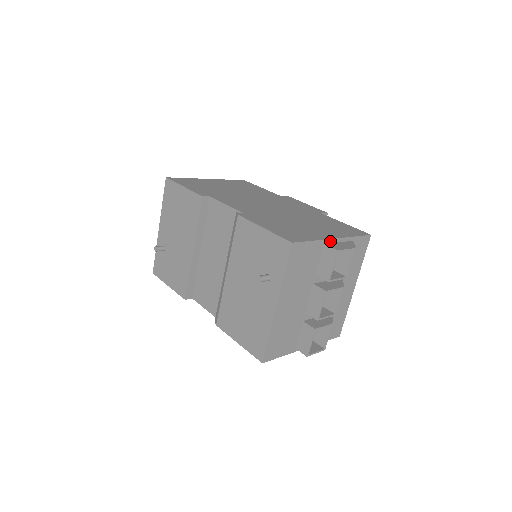
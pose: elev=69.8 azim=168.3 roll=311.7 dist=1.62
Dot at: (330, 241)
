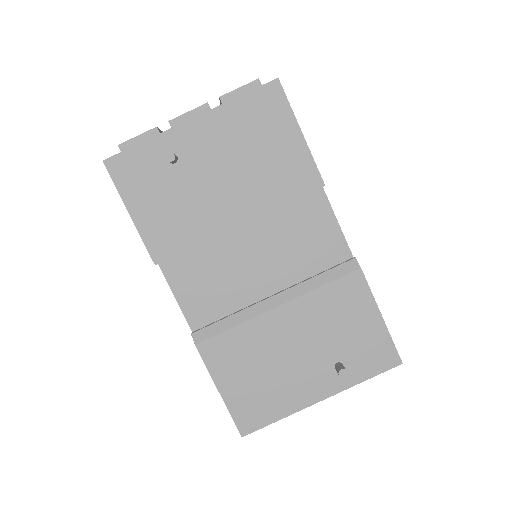
Dot at: occluded
